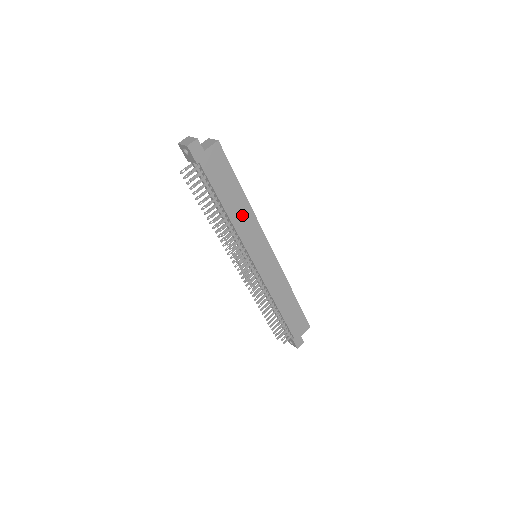
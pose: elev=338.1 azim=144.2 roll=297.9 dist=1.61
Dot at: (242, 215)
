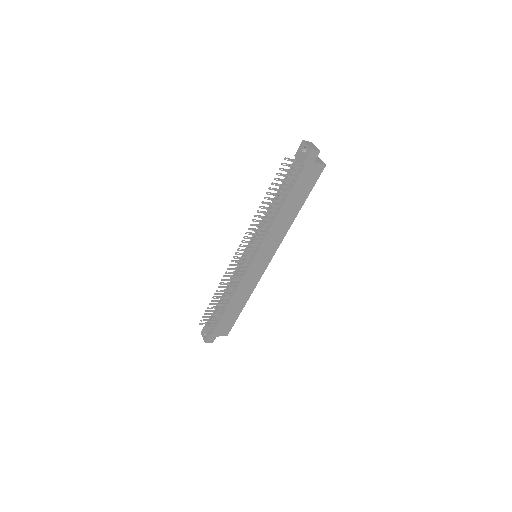
Dot at: (283, 223)
